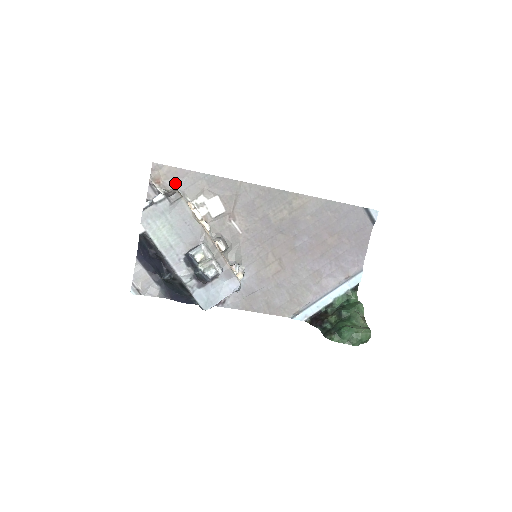
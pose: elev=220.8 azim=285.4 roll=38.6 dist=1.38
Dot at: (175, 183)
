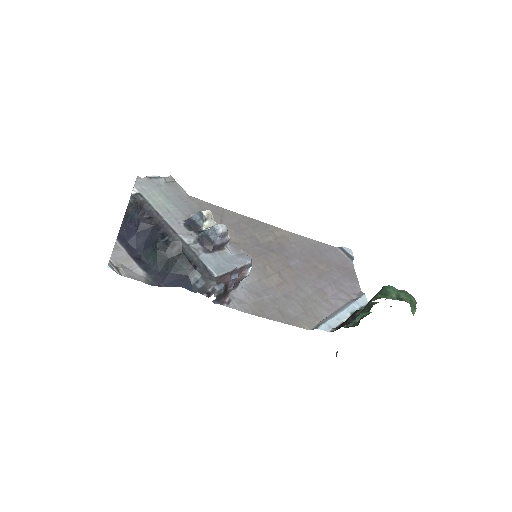
Dot at: occluded
